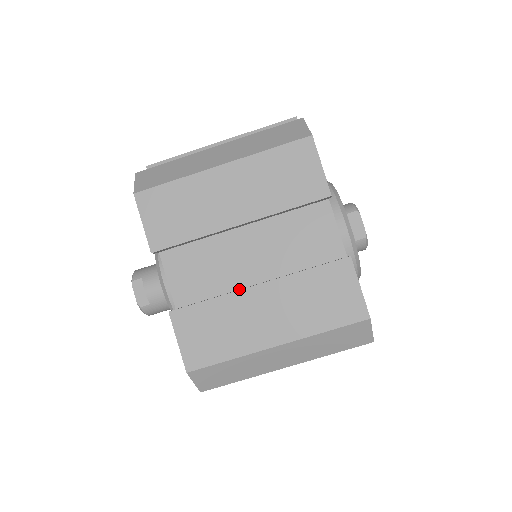
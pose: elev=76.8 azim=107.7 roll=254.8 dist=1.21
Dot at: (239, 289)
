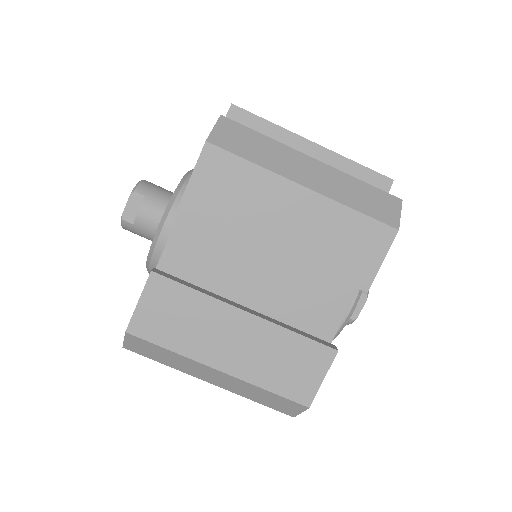
Dot at: (225, 293)
